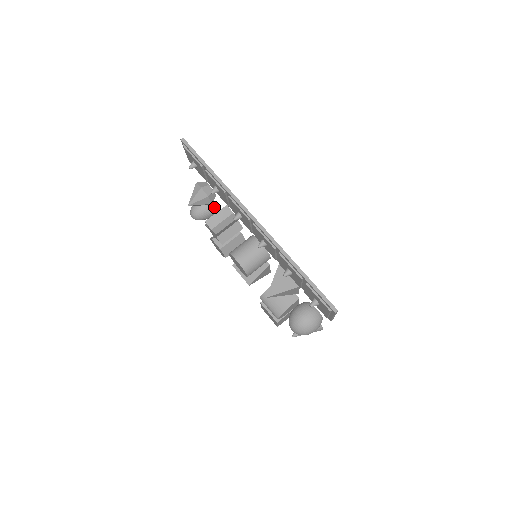
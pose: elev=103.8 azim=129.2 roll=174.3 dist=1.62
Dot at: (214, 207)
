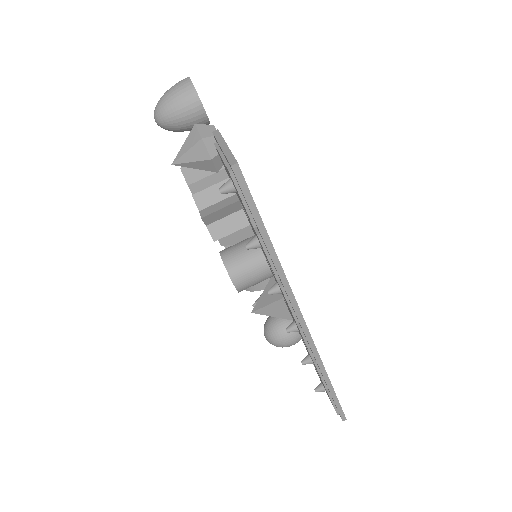
Dot at: occluded
